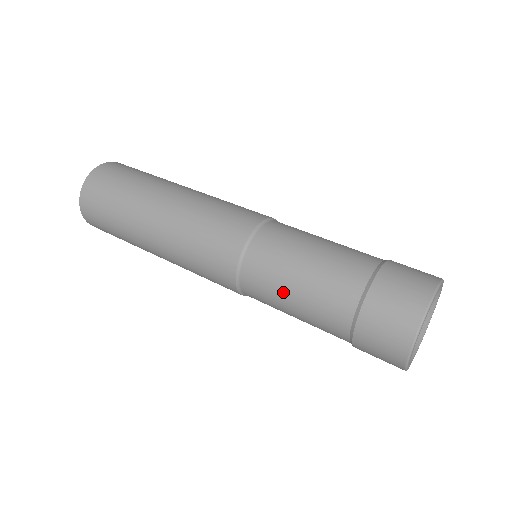
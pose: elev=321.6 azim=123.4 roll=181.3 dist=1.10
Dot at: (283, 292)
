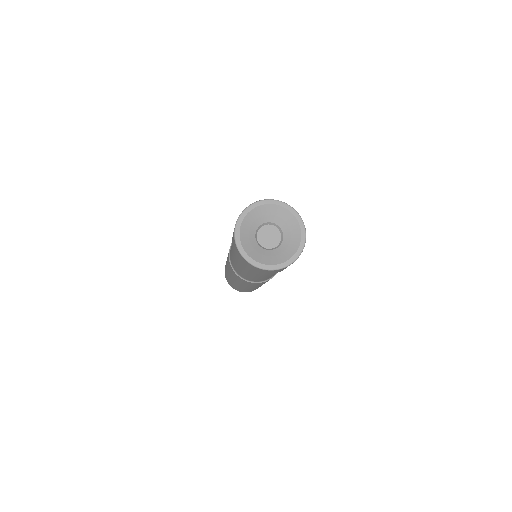
Dot at: occluded
